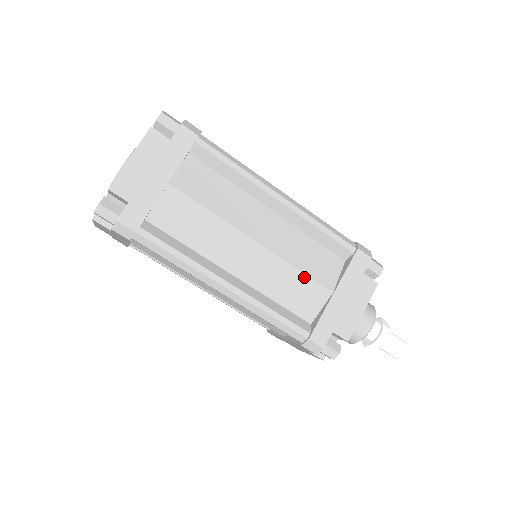
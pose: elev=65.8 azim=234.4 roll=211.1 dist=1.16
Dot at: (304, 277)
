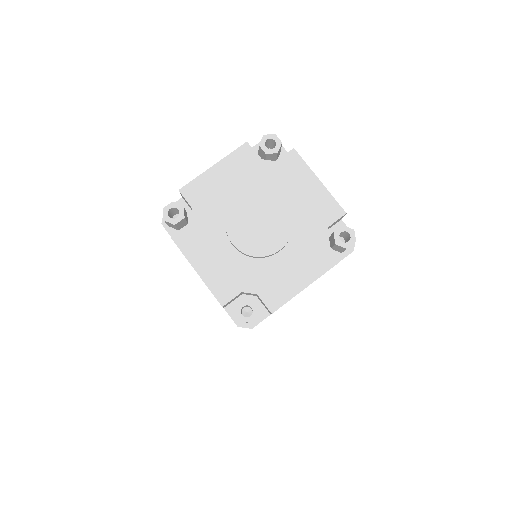
Dot at: occluded
